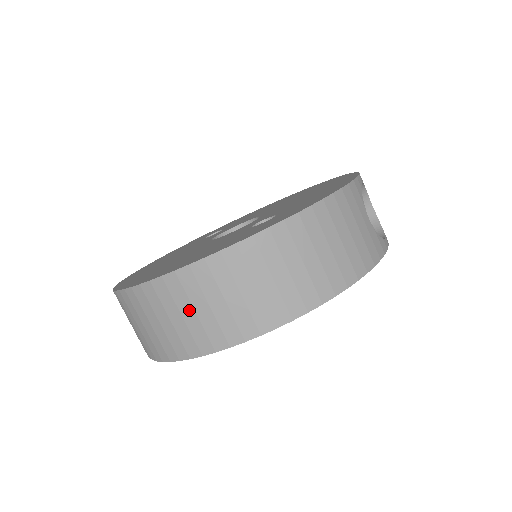
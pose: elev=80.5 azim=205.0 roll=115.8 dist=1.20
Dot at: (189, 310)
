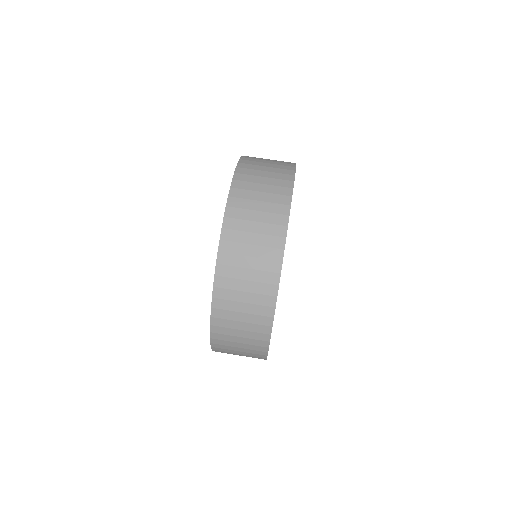
Dot at: (256, 204)
